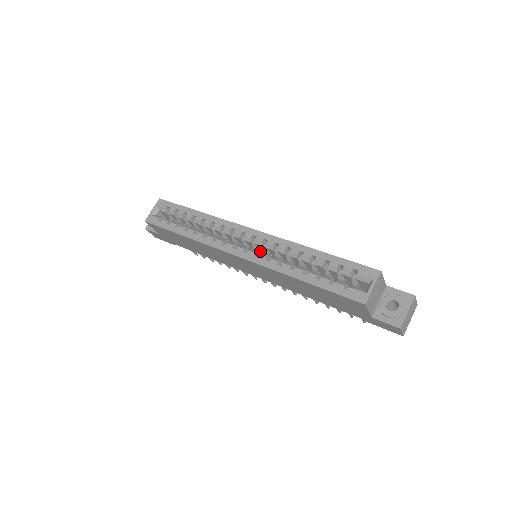
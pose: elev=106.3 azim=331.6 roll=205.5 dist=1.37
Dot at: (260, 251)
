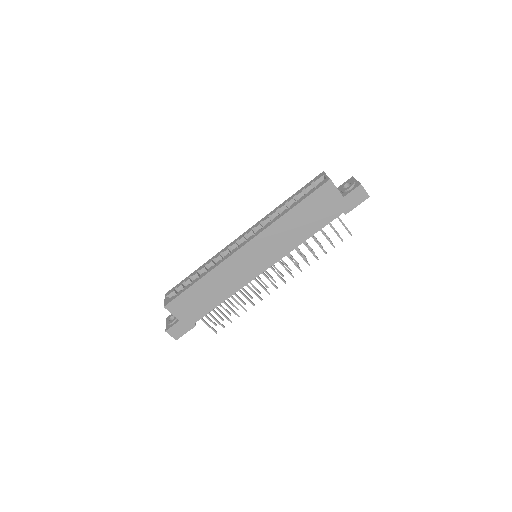
Dot at: occluded
